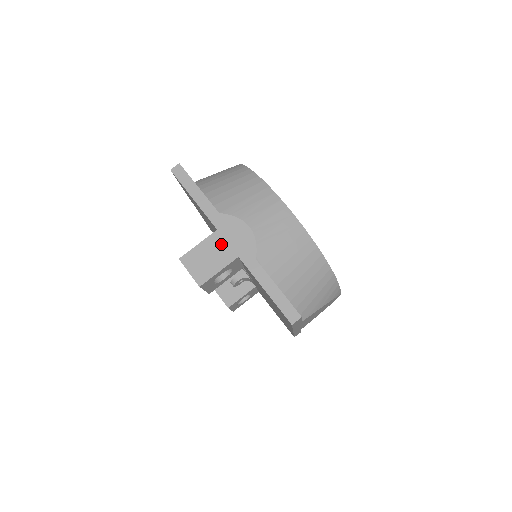
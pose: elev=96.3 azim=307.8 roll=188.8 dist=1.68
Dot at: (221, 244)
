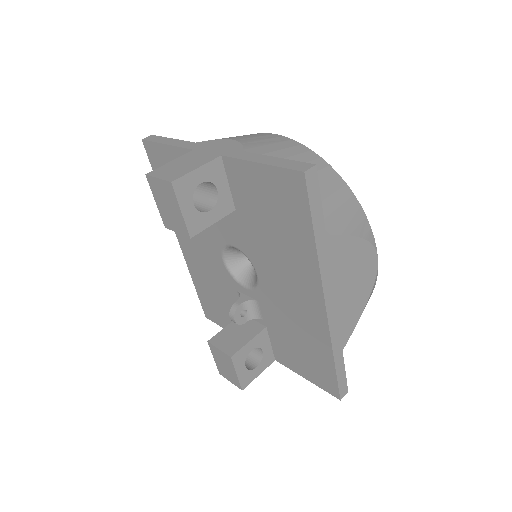
Dot at: (199, 155)
